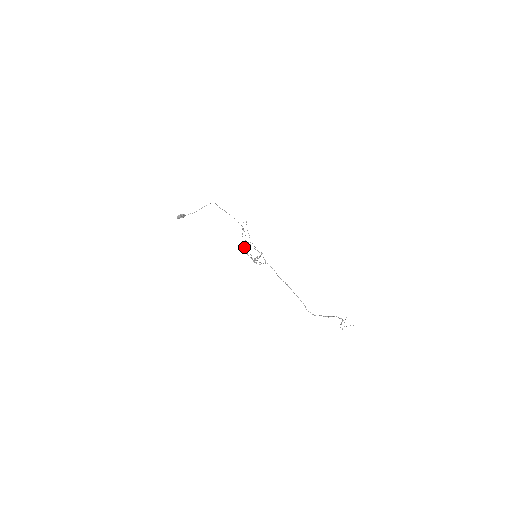
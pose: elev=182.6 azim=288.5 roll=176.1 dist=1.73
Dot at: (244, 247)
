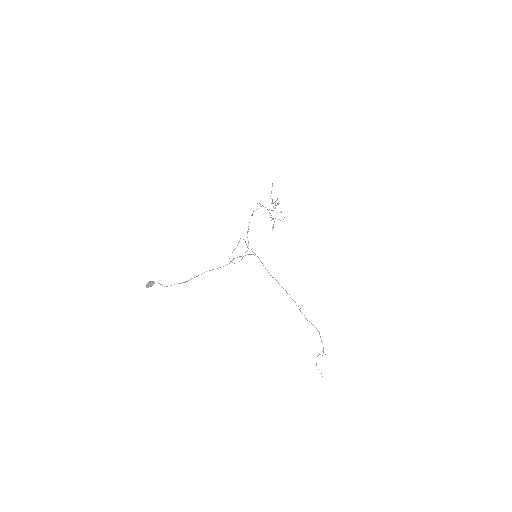
Dot at: occluded
